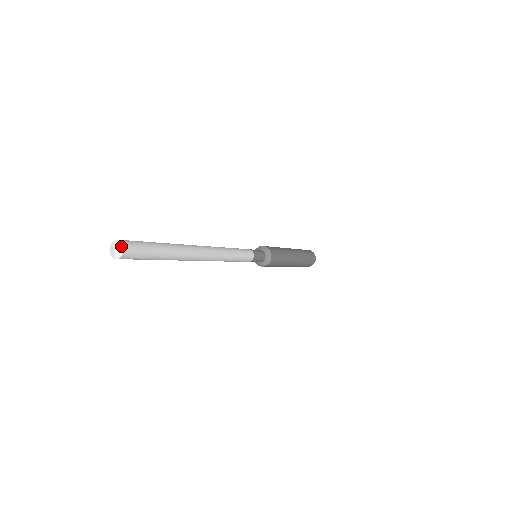
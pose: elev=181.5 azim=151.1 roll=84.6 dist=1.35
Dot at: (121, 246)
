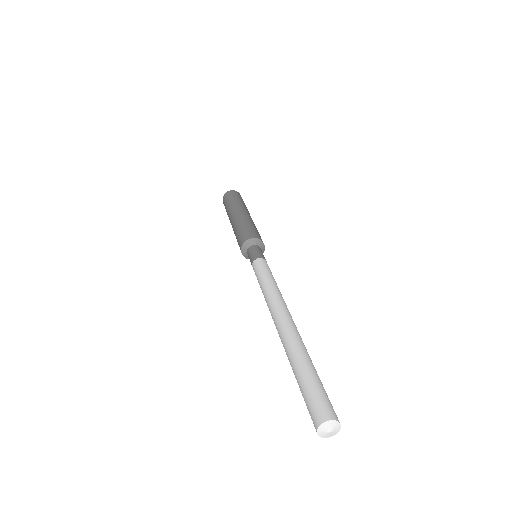
Dot at: (336, 424)
